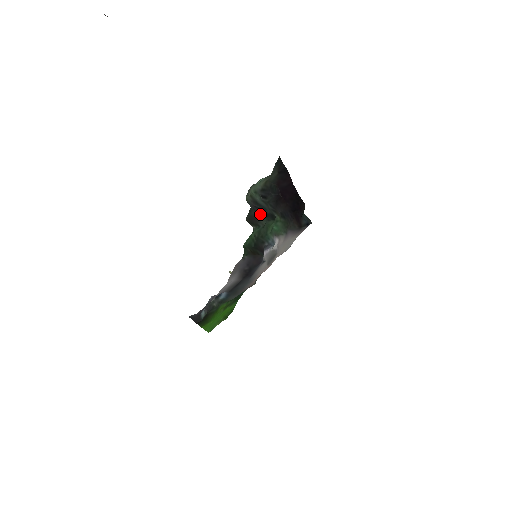
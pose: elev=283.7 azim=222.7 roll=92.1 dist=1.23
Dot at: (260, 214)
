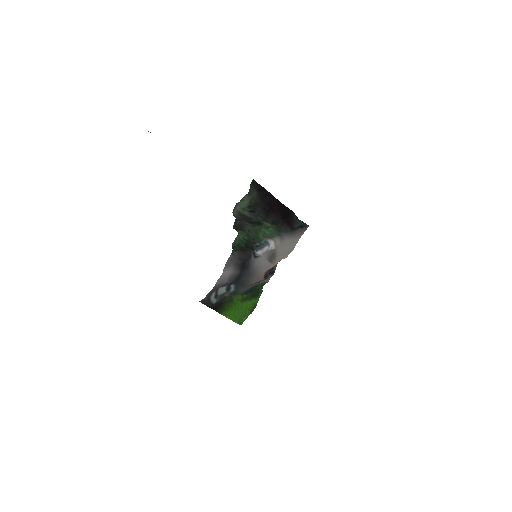
Dot at: (246, 222)
